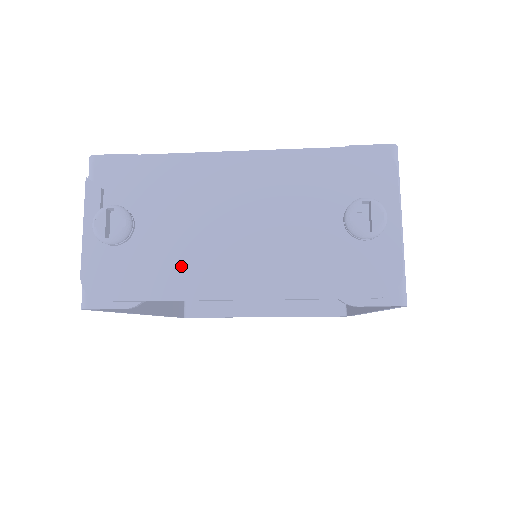
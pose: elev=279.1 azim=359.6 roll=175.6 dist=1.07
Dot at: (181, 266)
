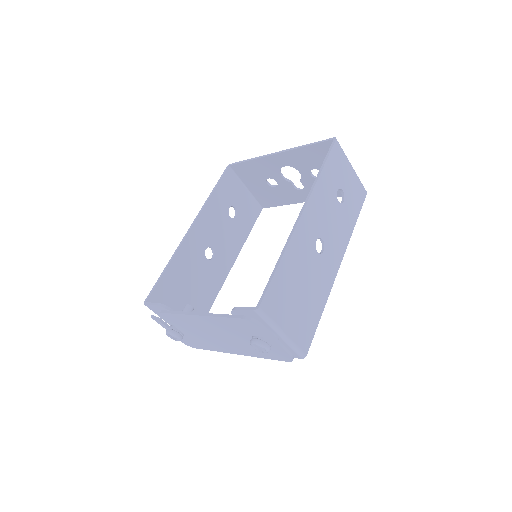
Dot at: (209, 344)
